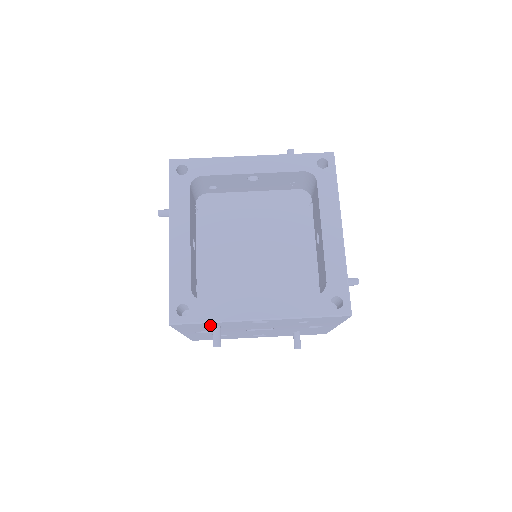
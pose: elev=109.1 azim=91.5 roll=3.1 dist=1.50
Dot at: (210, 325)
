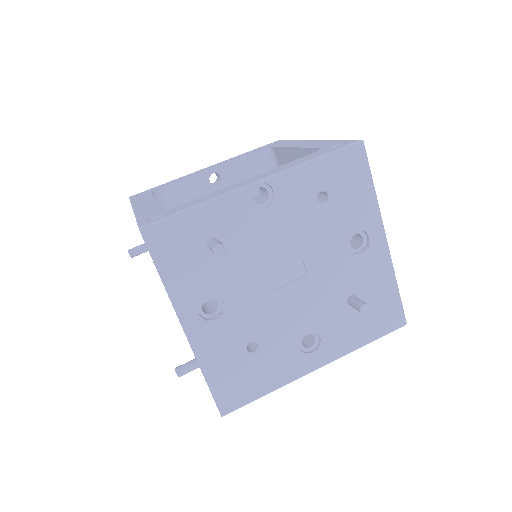
Dot at: (200, 232)
